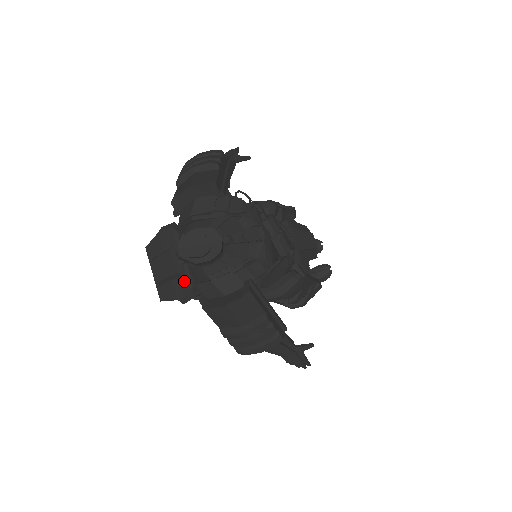
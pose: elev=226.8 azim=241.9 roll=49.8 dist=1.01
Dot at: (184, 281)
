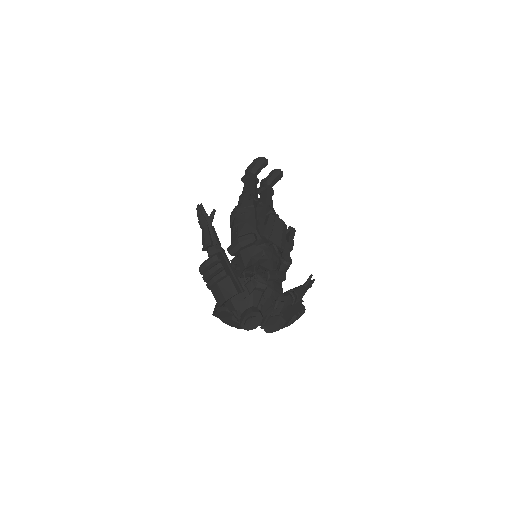
Dot at: occluded
